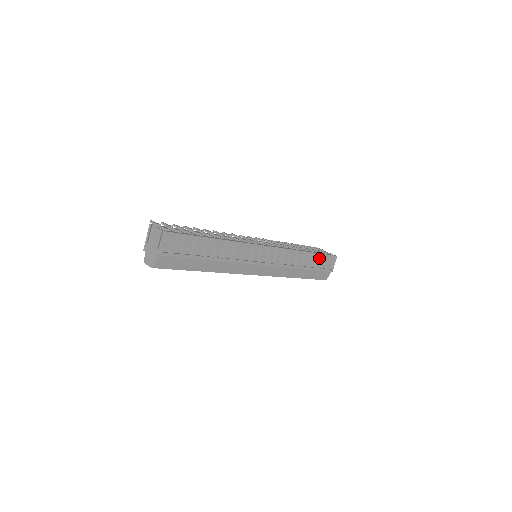
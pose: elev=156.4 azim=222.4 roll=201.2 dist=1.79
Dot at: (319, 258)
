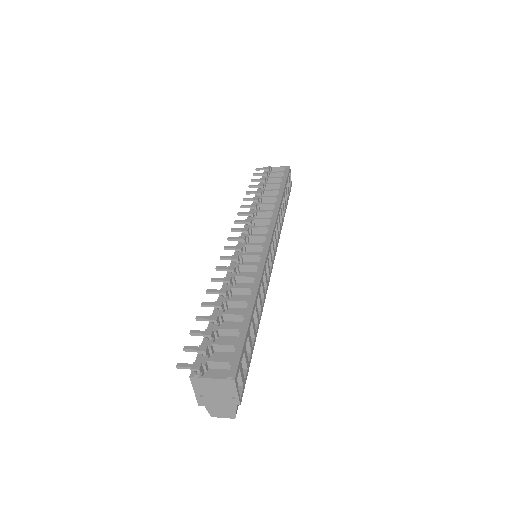
Dot at: (286, 188)
